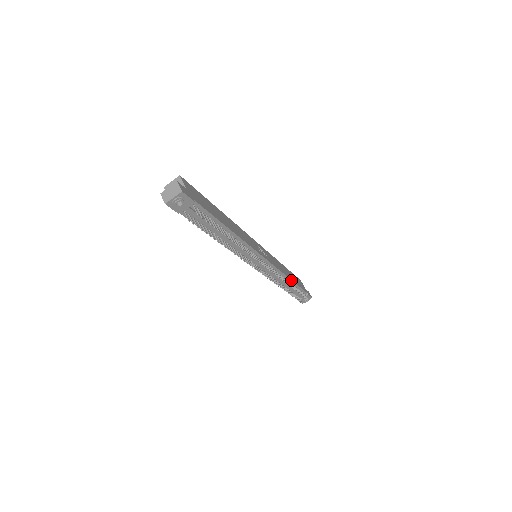
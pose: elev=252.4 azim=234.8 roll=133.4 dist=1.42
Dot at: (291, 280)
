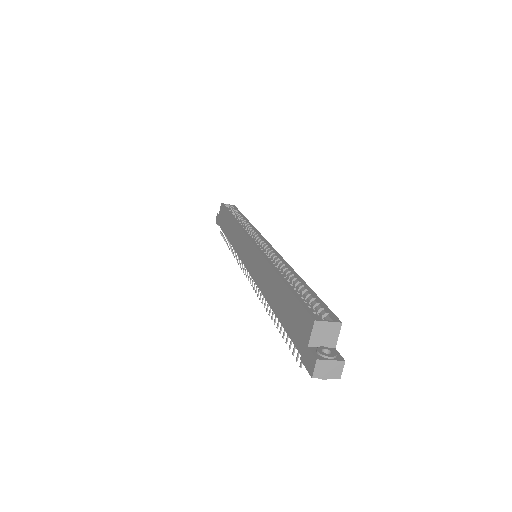
Dot at: occluded
